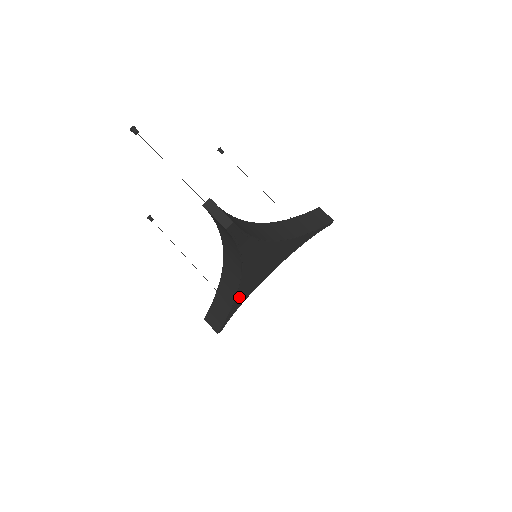
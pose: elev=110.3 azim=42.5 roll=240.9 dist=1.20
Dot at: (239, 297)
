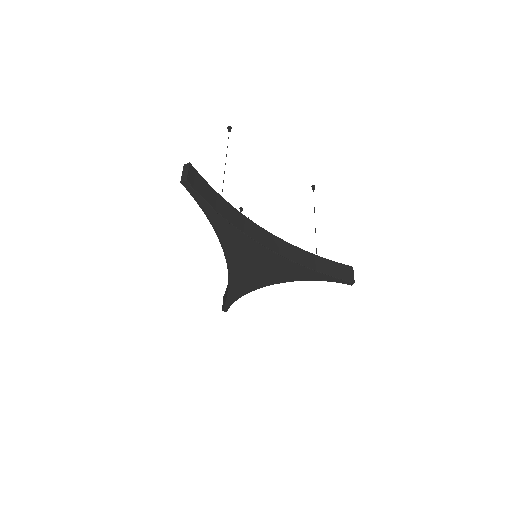
Dot at: (236, 283)
